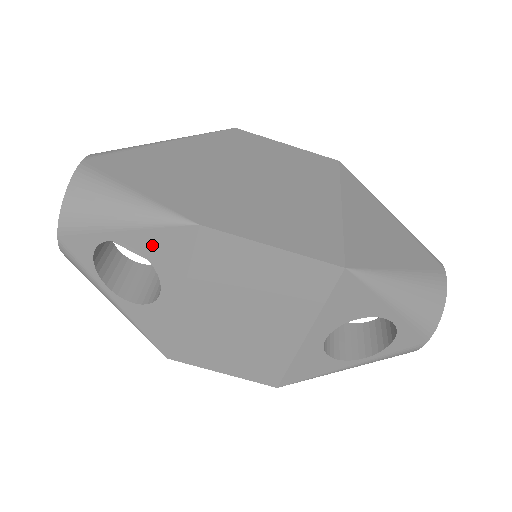
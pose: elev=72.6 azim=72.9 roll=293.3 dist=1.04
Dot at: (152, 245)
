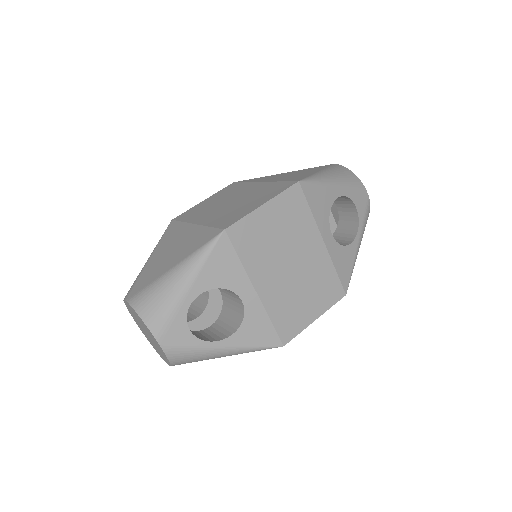
Dot at: (213, 275)
